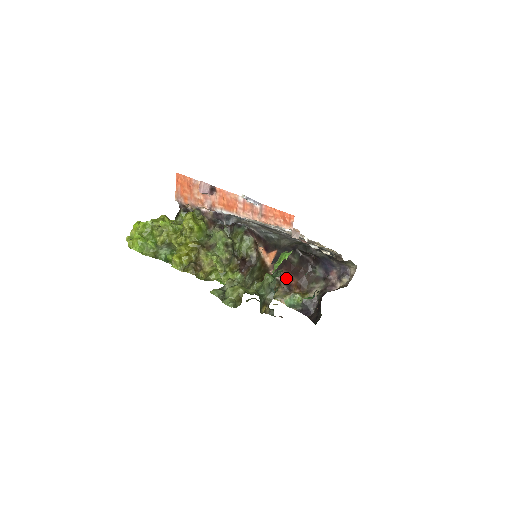
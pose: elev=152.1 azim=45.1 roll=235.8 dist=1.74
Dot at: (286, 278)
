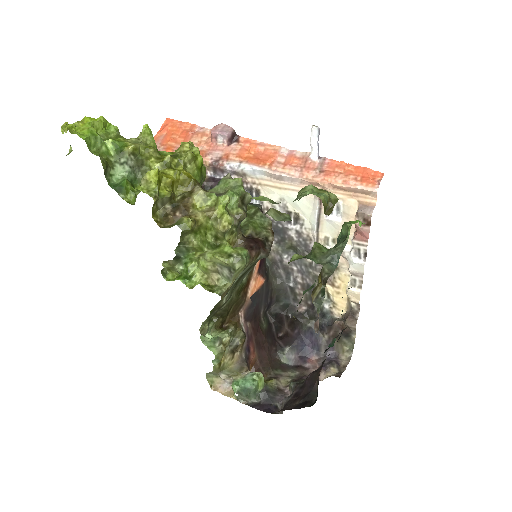
Dot at: (249, 342)
